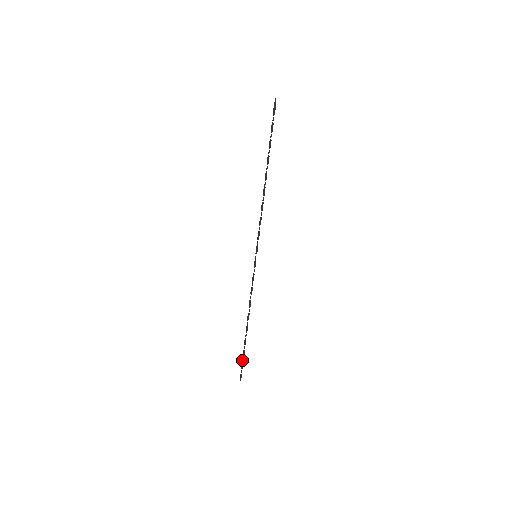
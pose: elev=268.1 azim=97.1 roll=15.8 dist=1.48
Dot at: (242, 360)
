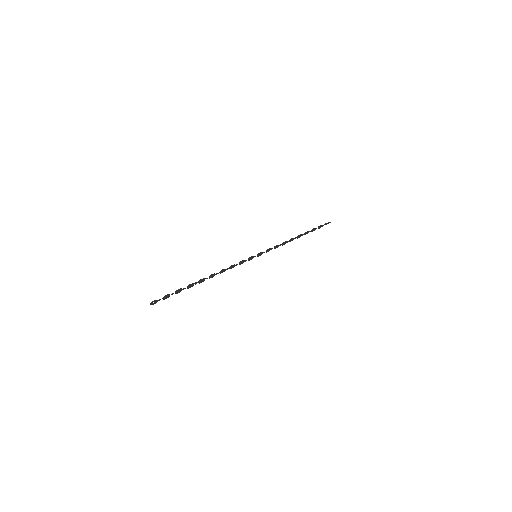
Dot at: (172, 293)
